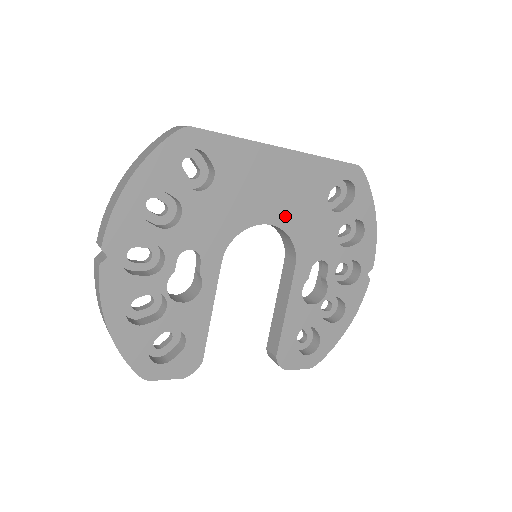
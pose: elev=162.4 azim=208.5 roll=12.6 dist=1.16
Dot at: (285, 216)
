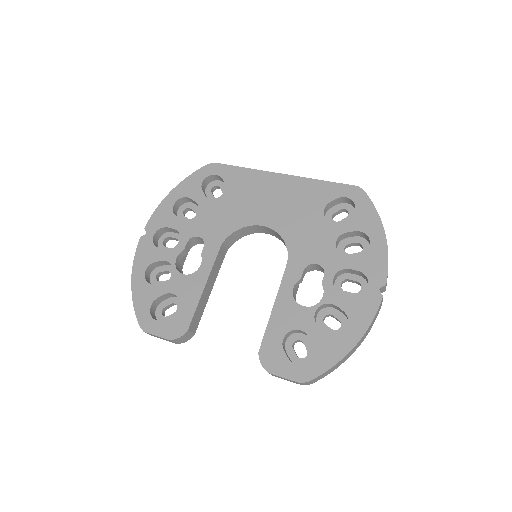
Dot at: (279, 221)
